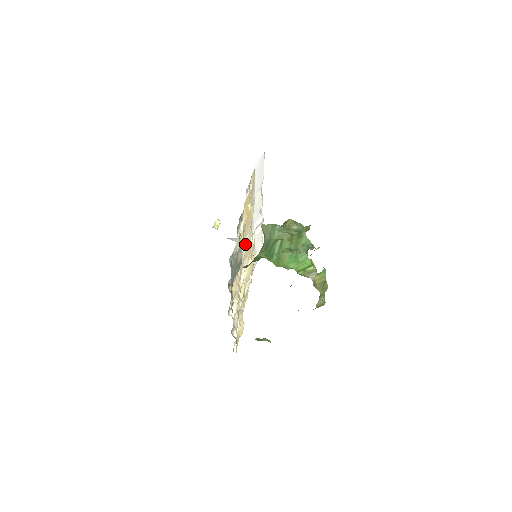
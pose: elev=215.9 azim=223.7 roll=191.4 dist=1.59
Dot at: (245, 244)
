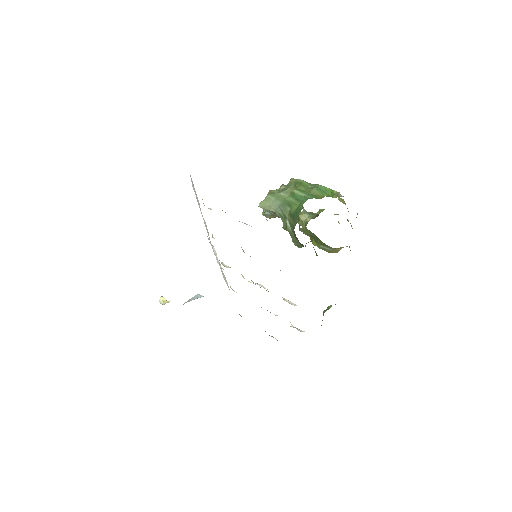
Dot at: occluded
